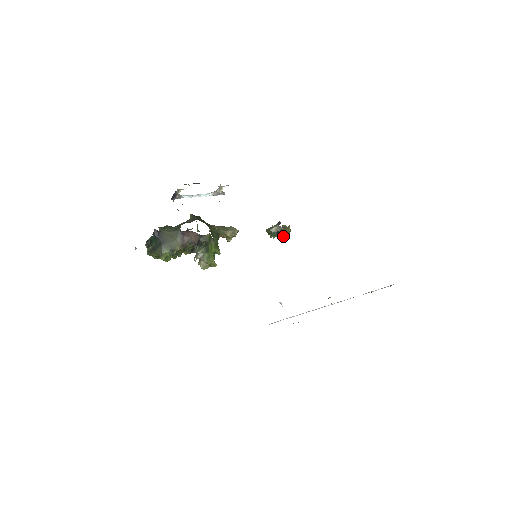
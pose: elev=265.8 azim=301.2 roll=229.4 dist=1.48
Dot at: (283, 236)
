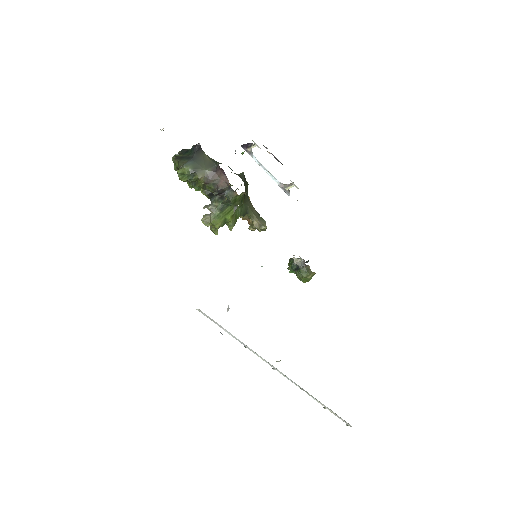
Dot at: (299, 277)
